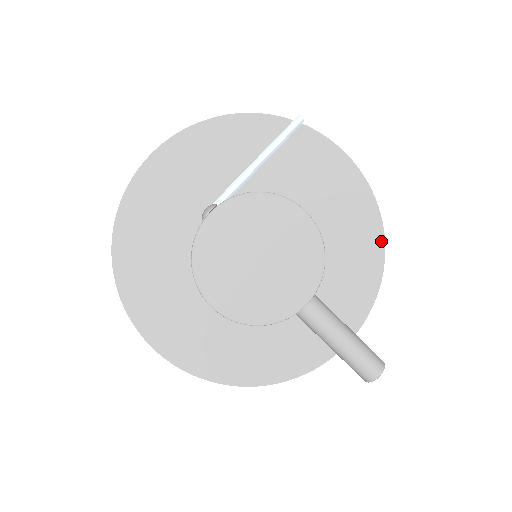
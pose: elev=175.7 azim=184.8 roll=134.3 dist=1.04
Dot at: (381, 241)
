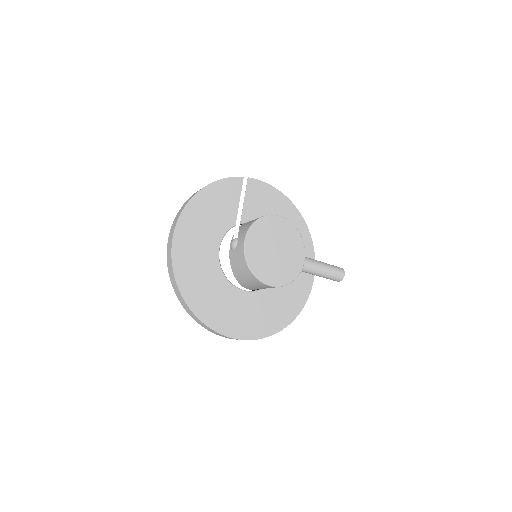
Dot at: (299, 215)
